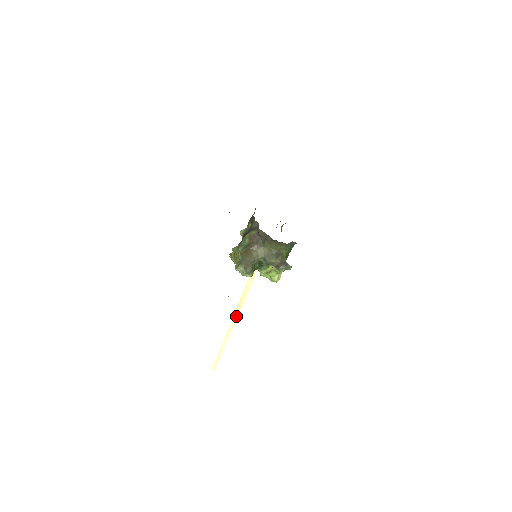
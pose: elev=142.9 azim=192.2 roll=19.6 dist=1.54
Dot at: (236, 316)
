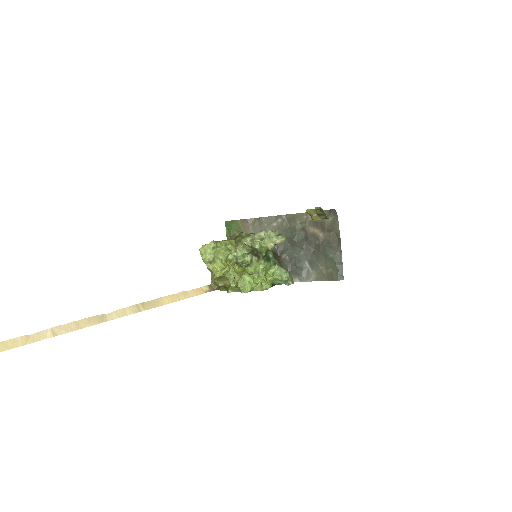
Dot at: (127, 312)
